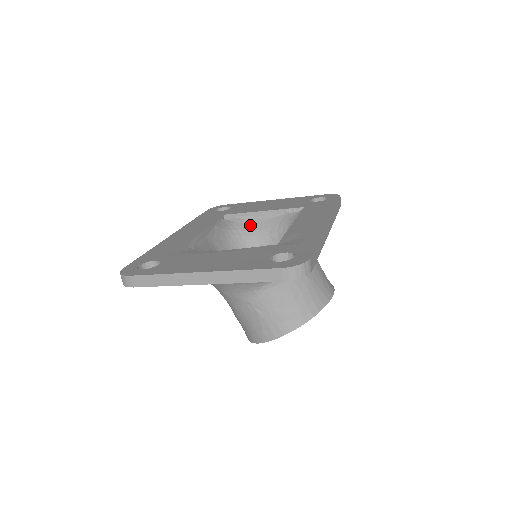
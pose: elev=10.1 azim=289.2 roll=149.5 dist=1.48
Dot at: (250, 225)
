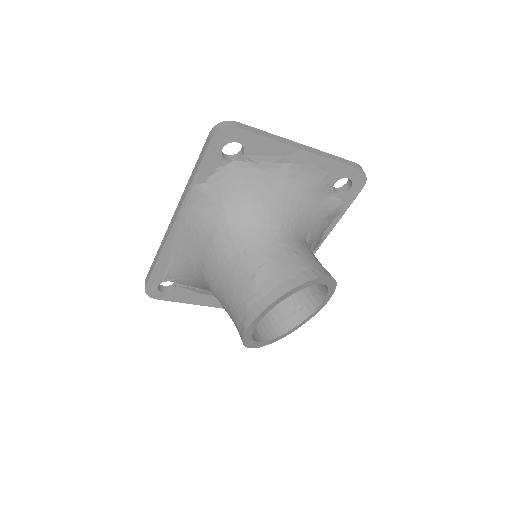
Dot at: occluded
